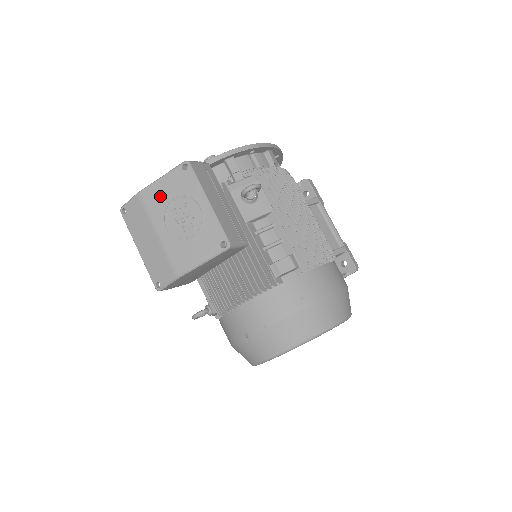
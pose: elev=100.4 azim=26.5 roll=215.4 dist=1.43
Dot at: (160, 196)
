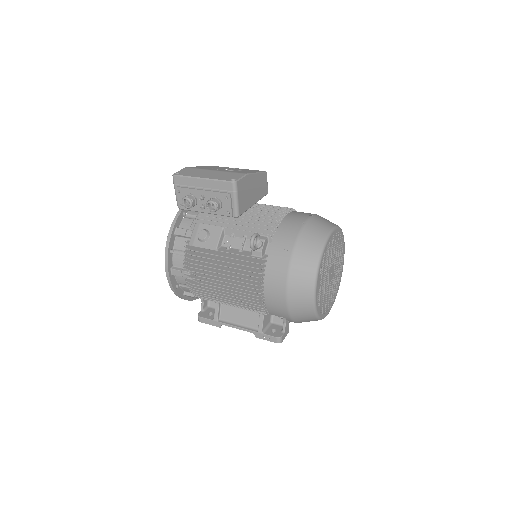
Dot at: (204, 167)
